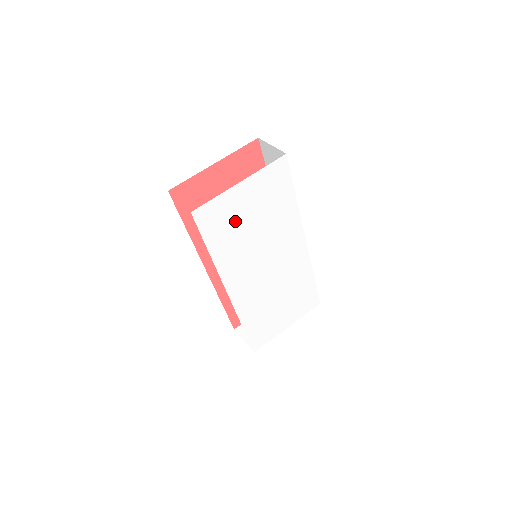
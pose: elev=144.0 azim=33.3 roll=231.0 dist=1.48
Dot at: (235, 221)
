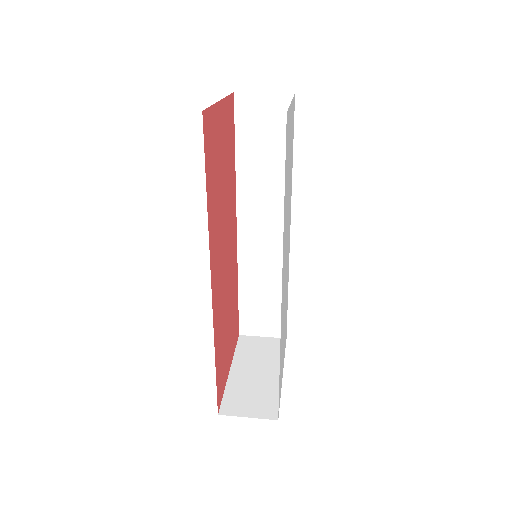
Dot at: (288, 161)
